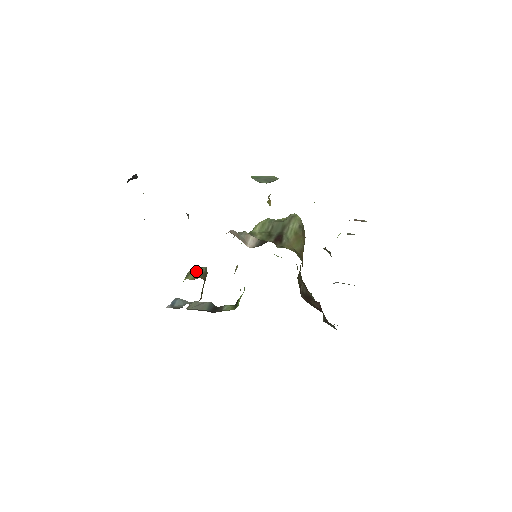
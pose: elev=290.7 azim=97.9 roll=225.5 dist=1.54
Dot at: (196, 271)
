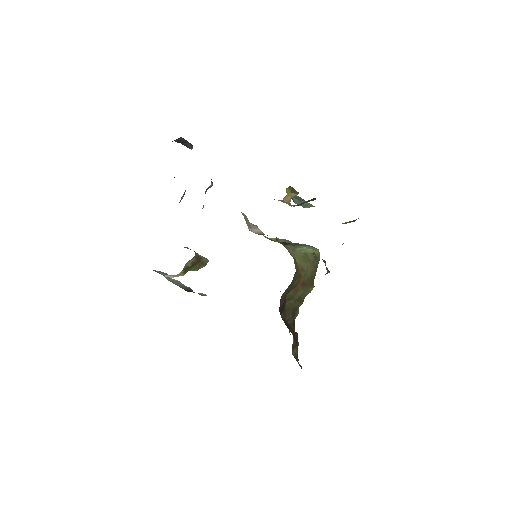
Dot at: occluded
